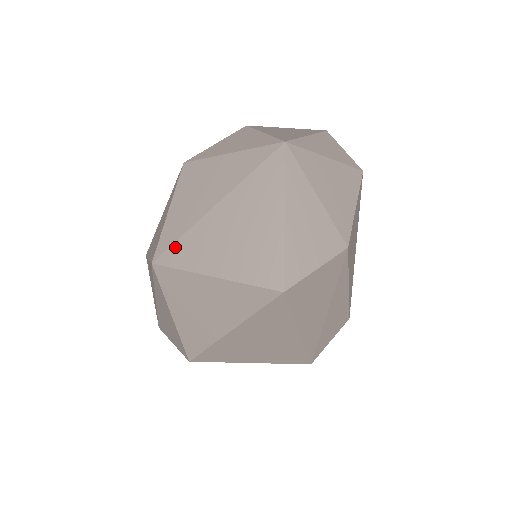
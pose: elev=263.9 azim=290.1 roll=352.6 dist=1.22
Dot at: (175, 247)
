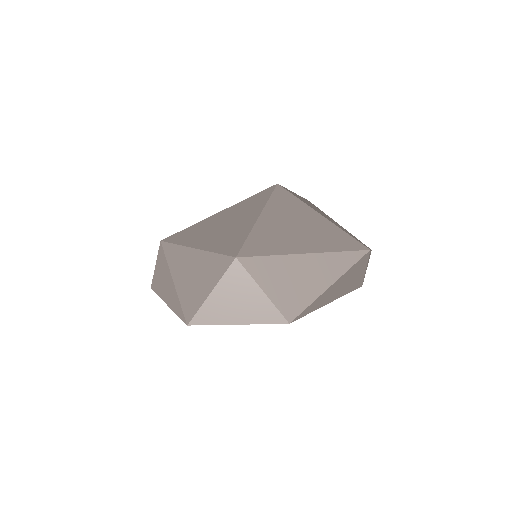
Dot at: occluded
